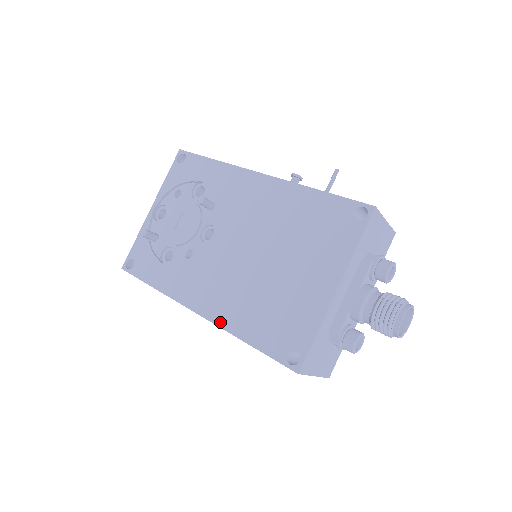
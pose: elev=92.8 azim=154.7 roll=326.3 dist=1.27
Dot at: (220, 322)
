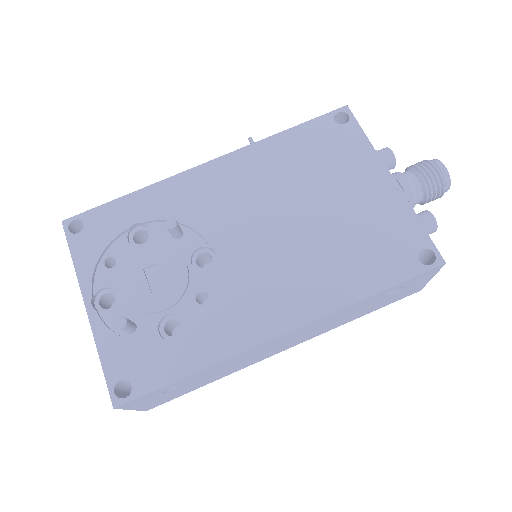
Dot at: (324, 310)
